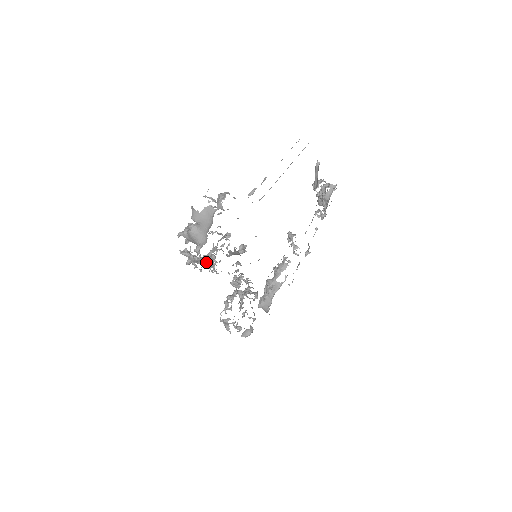
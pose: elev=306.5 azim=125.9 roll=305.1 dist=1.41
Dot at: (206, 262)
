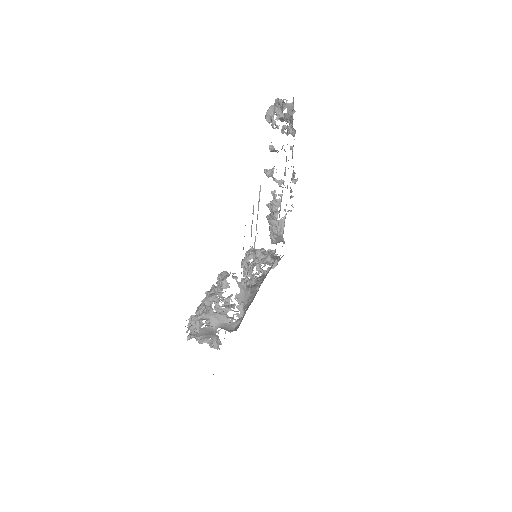
Dot at: (222, 321)
